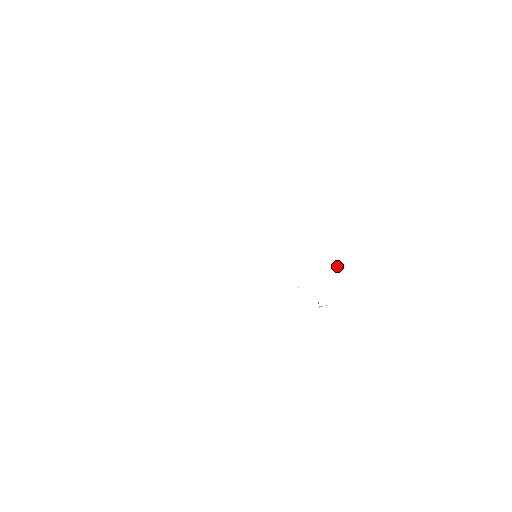
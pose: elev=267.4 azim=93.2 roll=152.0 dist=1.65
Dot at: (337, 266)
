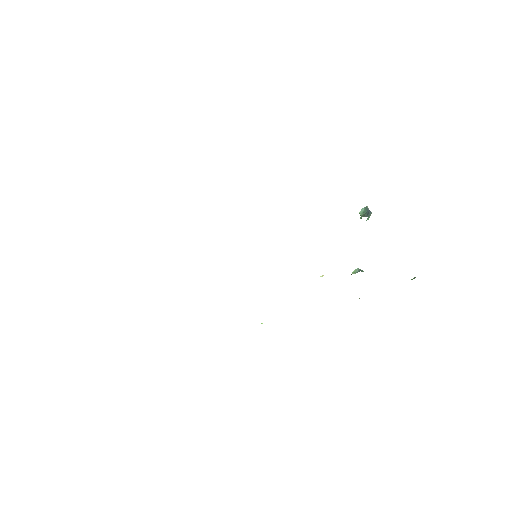
Dot at: occluded
